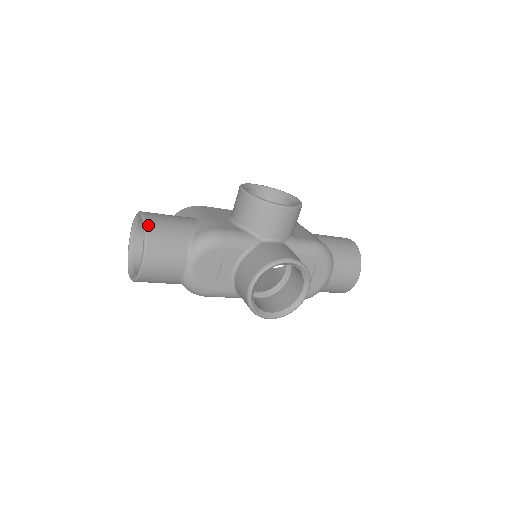
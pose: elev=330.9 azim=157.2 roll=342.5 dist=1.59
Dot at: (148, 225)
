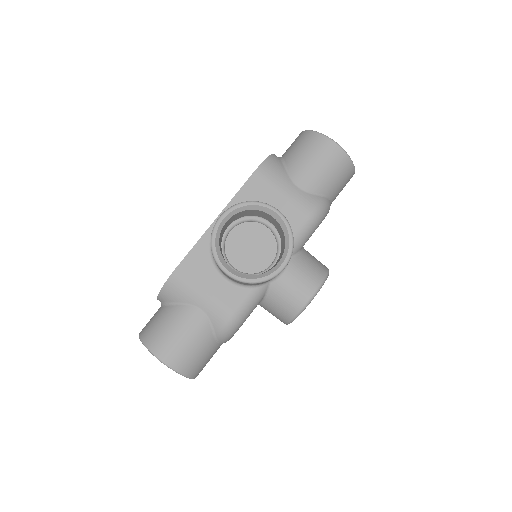
Dot at: (178, 370)
